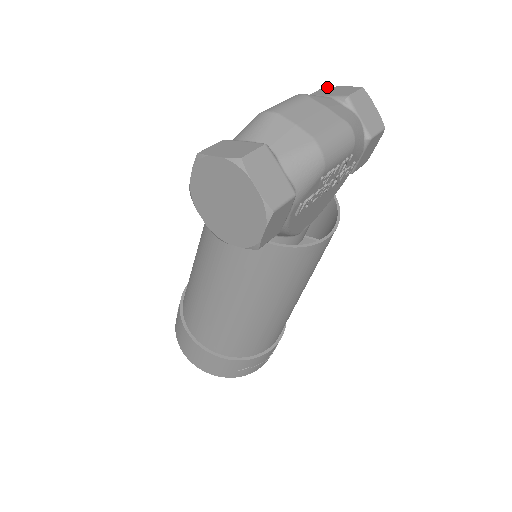
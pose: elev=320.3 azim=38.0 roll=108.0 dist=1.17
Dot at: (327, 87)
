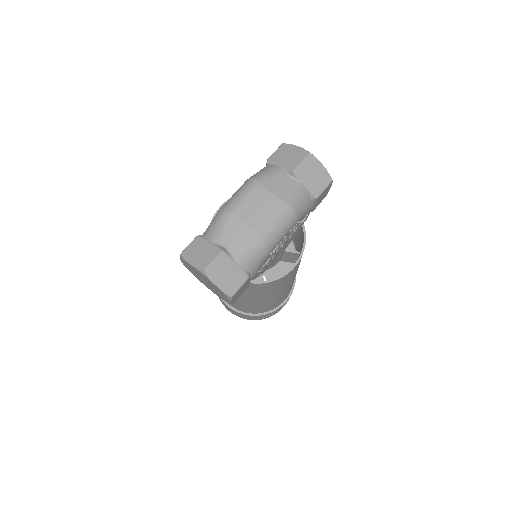
Dot at: (285, 144)
